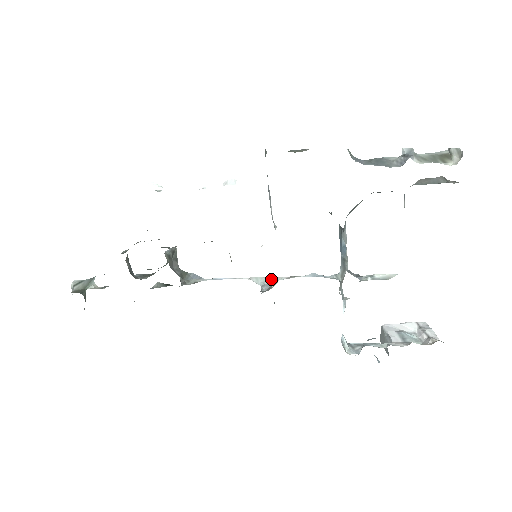
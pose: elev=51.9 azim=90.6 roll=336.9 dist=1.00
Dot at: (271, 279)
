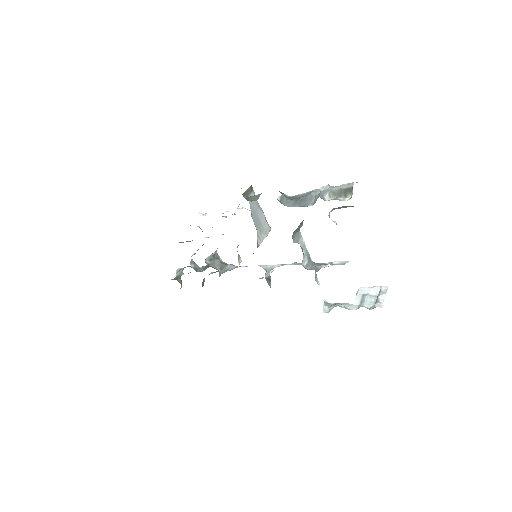
Dot at: (271, 267)
